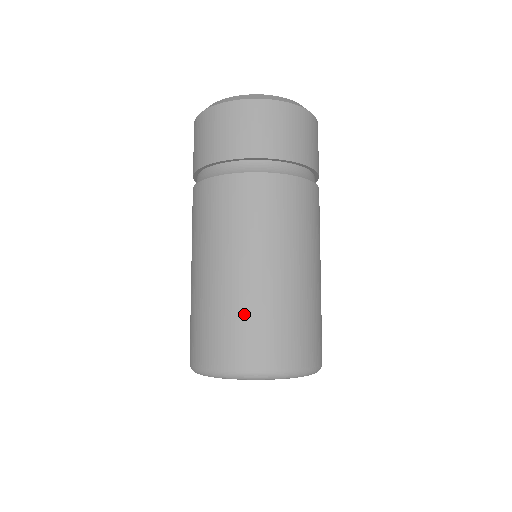
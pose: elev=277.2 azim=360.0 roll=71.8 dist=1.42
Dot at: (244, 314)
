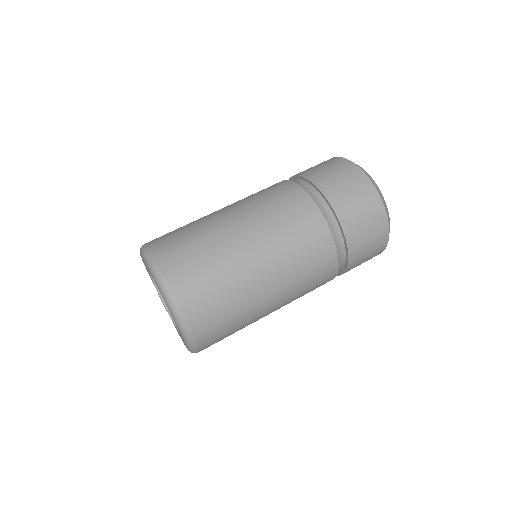
Dot at: (187, 226)
